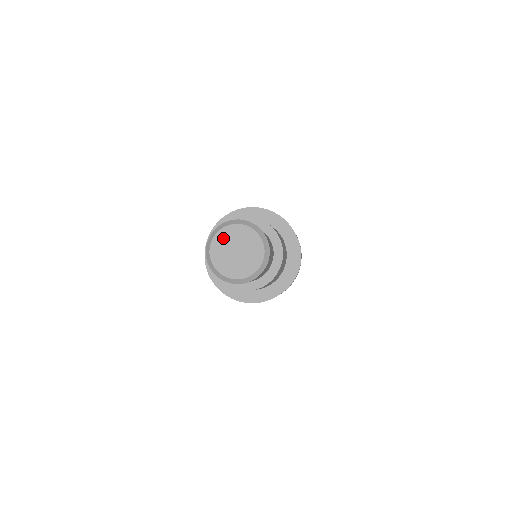
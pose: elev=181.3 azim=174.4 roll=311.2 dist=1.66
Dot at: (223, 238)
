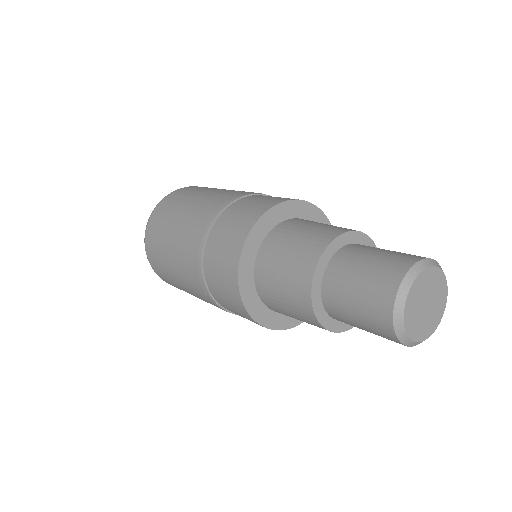
Dot at: (422, 283)
